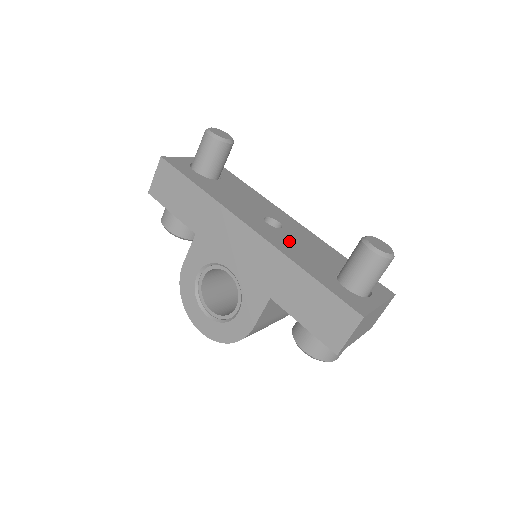
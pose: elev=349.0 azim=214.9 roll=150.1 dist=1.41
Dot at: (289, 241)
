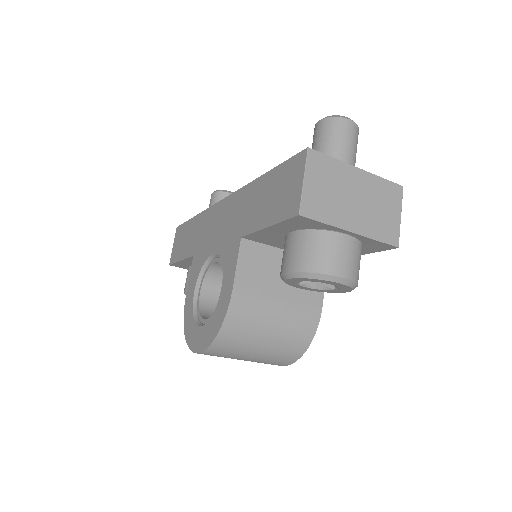
Dot at: occluded
